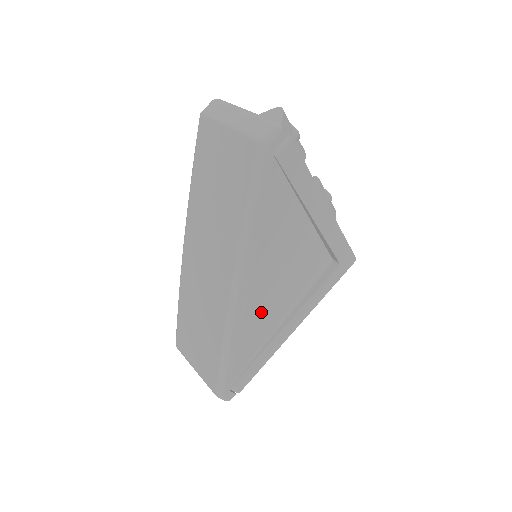
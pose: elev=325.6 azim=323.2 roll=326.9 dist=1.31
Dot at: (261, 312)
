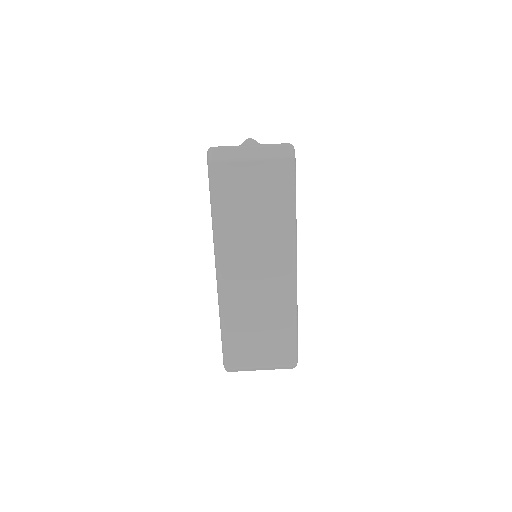
Dot at: occluded
